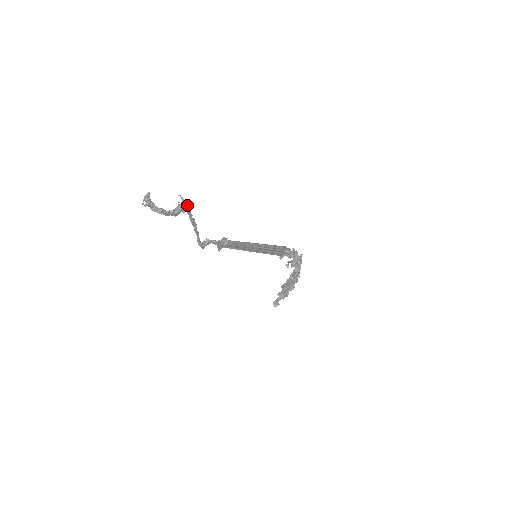
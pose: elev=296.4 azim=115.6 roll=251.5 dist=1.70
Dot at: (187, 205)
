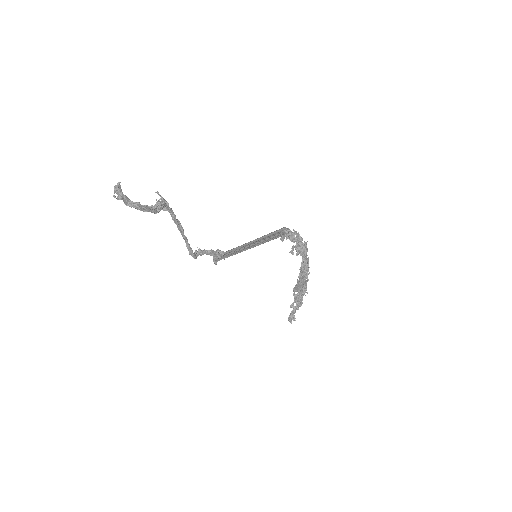
Dot at: (167, 203)
